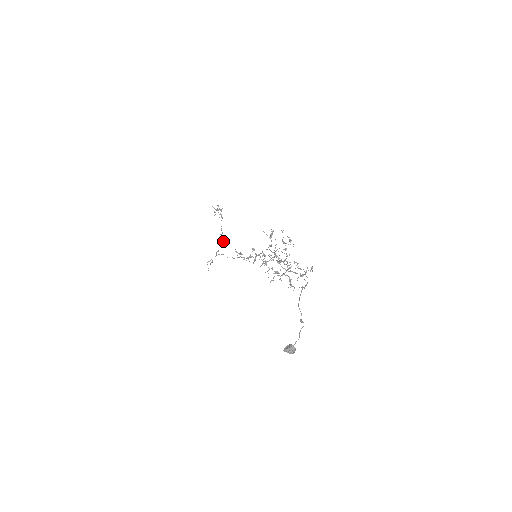
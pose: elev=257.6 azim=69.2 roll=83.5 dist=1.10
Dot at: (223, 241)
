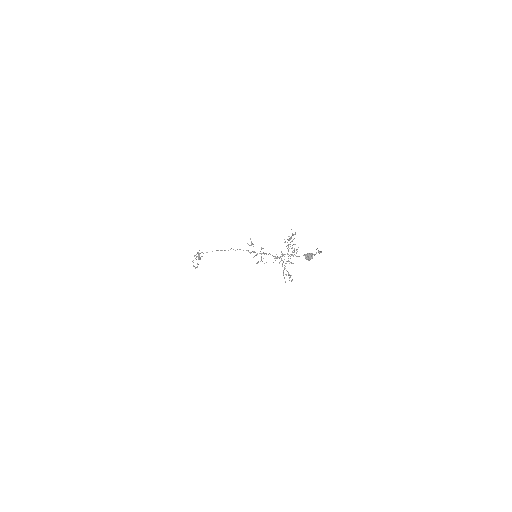
Dot at: occluded
